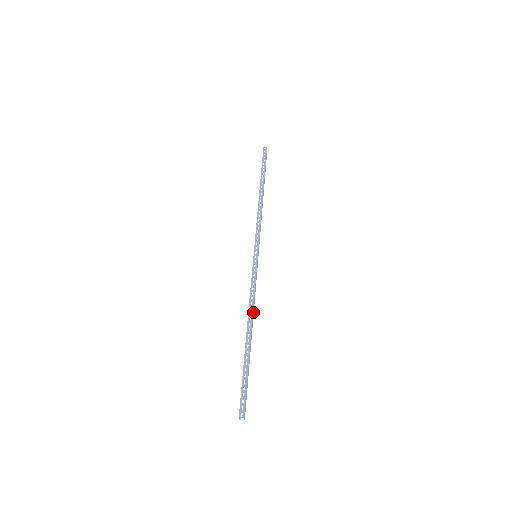
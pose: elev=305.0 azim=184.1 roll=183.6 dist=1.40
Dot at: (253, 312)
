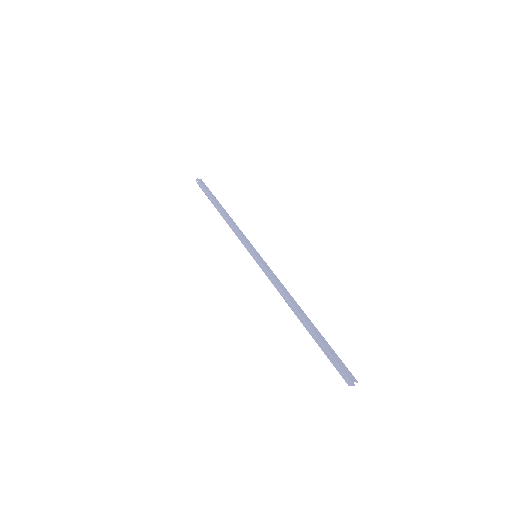
Dot at: (289, 296)
